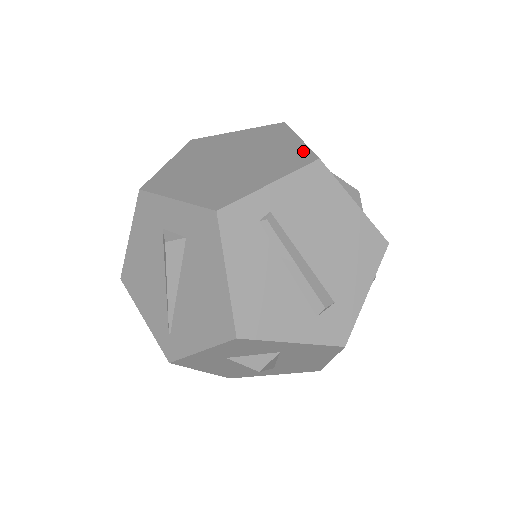
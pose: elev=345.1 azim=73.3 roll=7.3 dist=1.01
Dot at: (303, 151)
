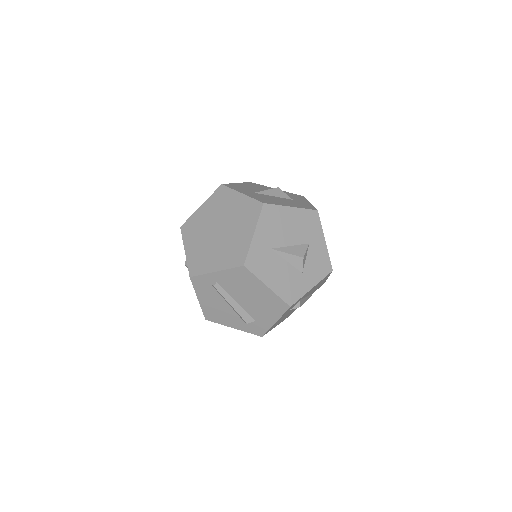
Dot at: (244, 251)
